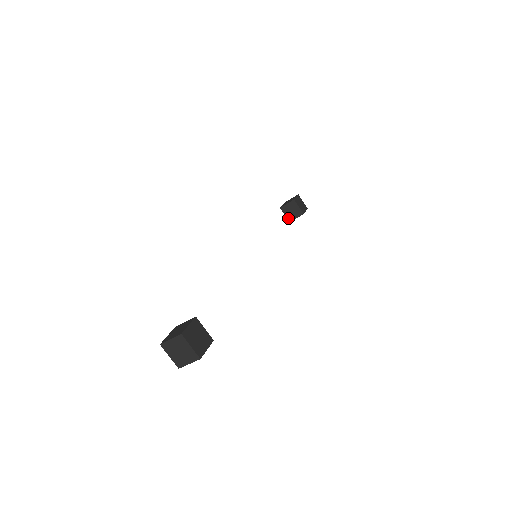
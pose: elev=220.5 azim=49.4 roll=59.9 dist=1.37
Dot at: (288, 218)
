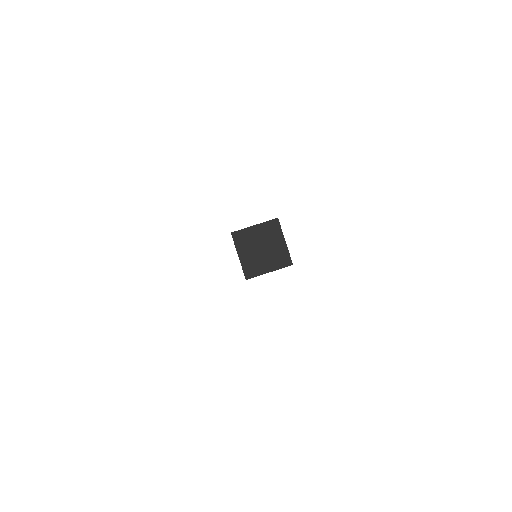
Dot at: occluded
